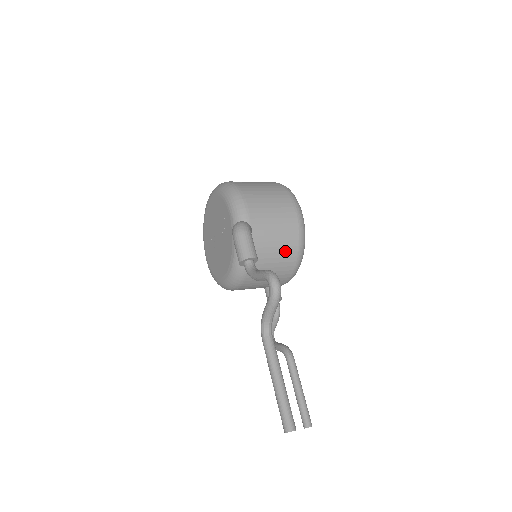
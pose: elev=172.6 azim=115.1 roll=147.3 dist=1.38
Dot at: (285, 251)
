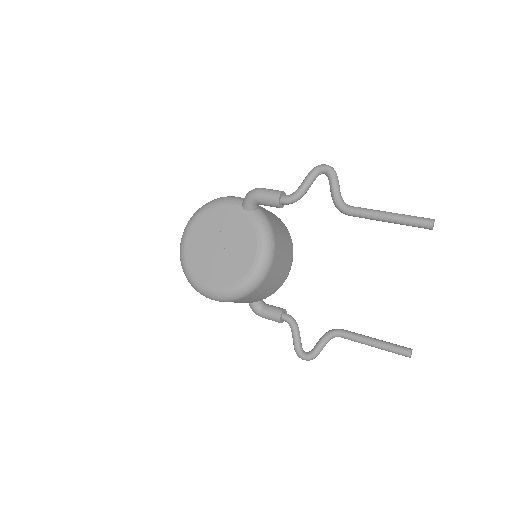
Dot at: (281, 224)
